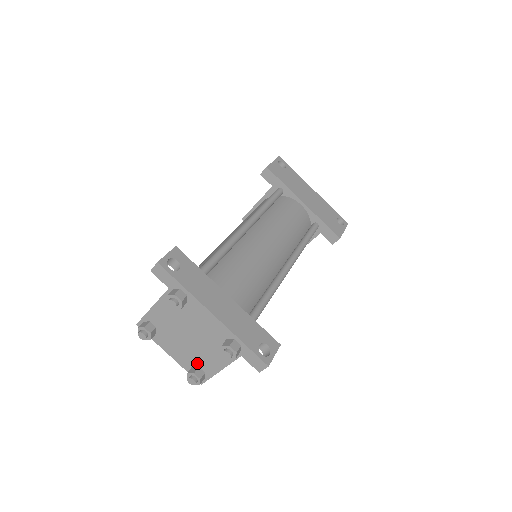
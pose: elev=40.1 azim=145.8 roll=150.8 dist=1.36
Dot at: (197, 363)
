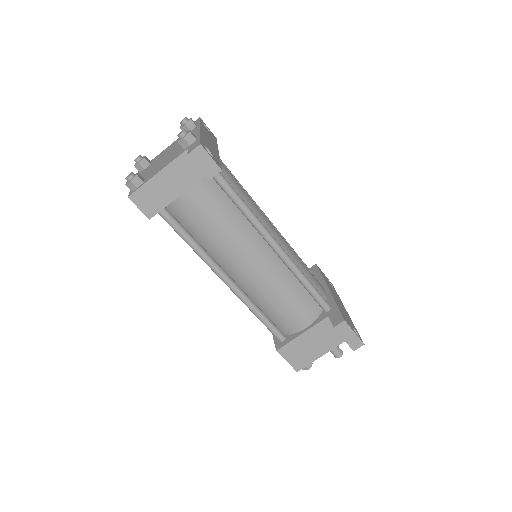
Dot at: (147, 177)
